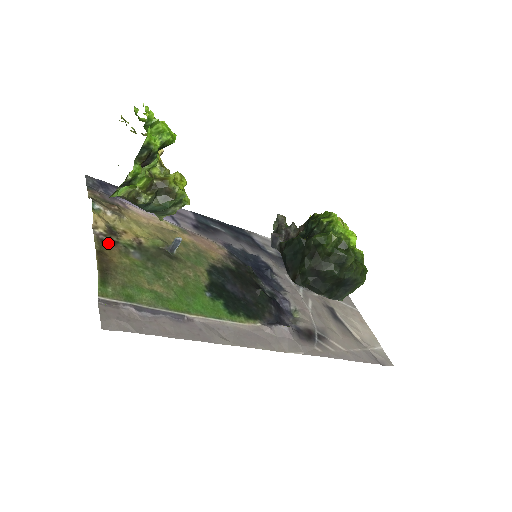
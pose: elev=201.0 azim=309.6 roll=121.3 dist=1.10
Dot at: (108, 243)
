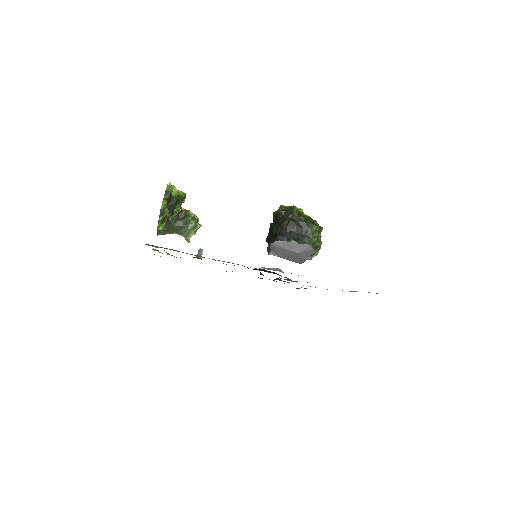
Dot at: occluded
